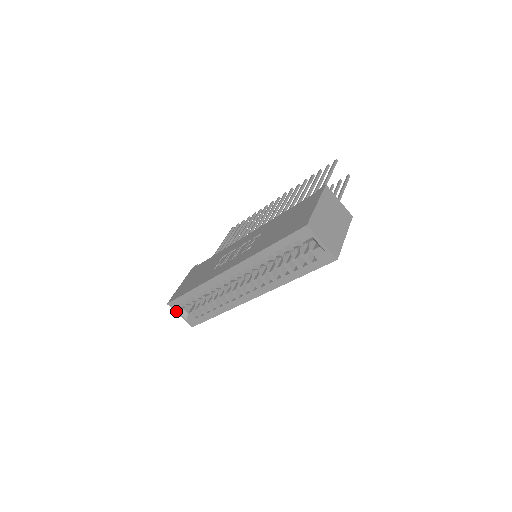
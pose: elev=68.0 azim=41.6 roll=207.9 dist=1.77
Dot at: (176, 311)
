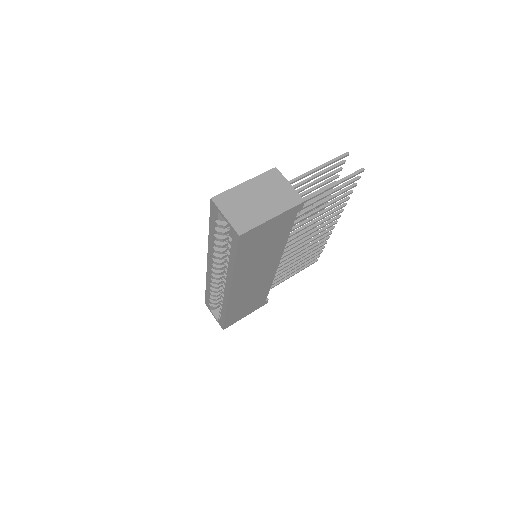
Dot at: (211, 311)
